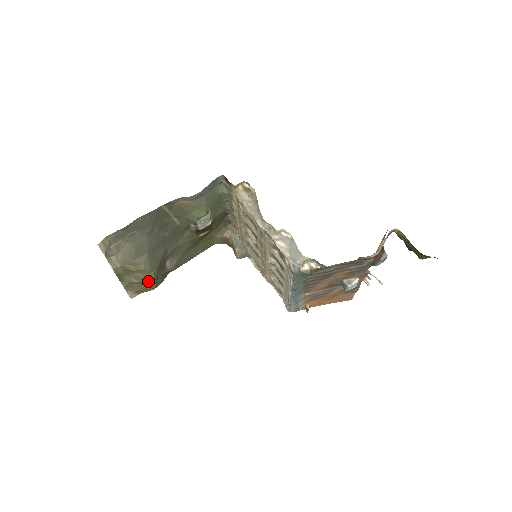
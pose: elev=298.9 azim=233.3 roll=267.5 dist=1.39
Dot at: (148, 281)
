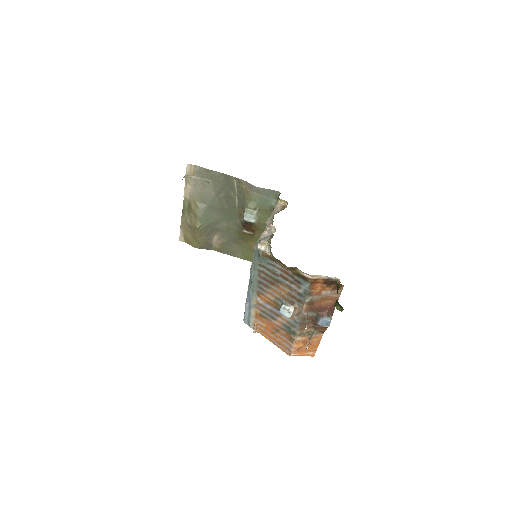
Dot at: (194, 229)
